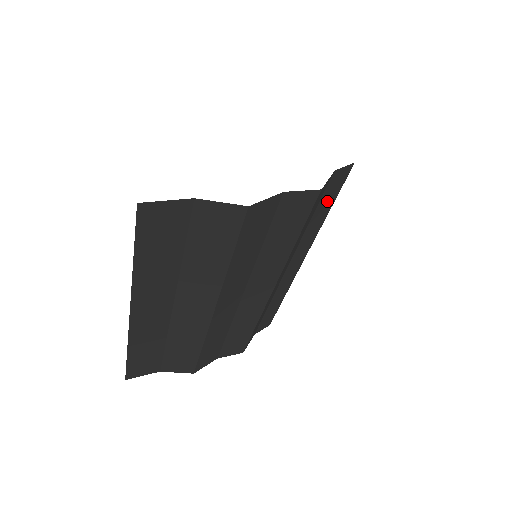
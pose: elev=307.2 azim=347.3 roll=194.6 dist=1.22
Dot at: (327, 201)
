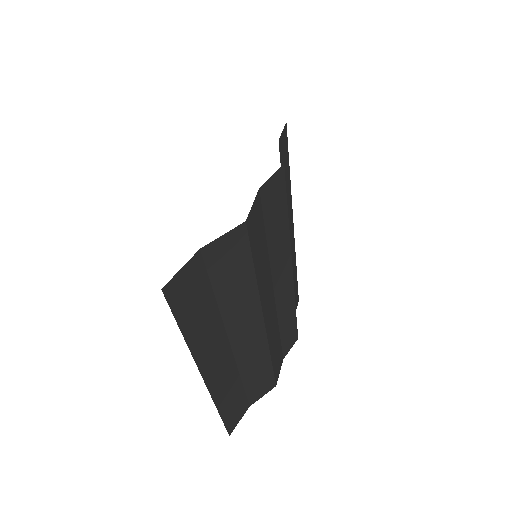
Dot at: (285, 169)
